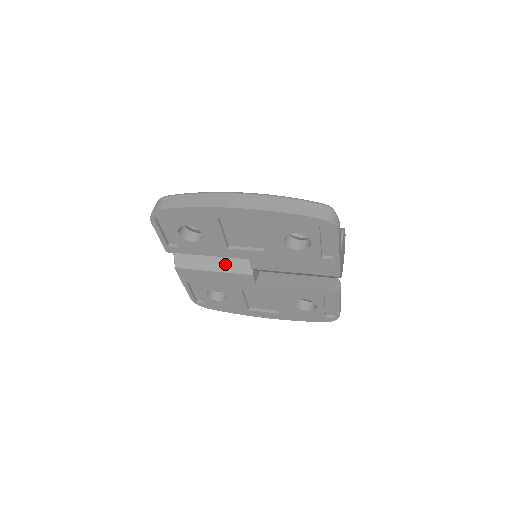
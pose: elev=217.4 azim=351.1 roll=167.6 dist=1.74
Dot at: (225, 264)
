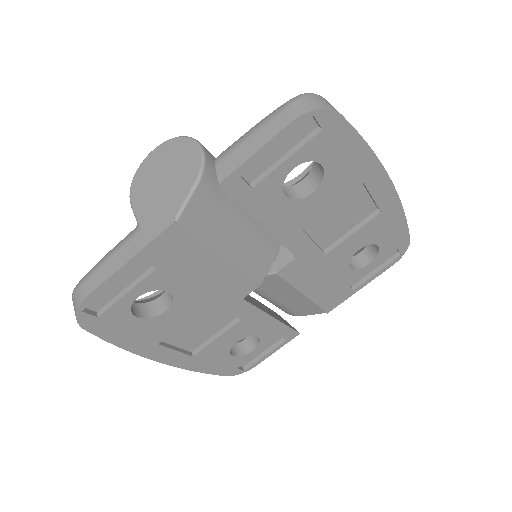
Dot at: (246, 252)
